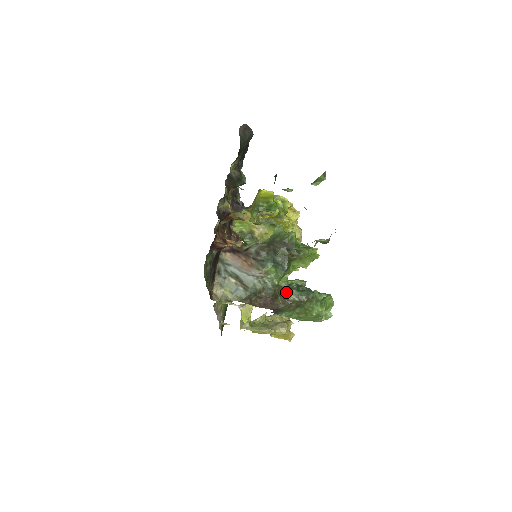
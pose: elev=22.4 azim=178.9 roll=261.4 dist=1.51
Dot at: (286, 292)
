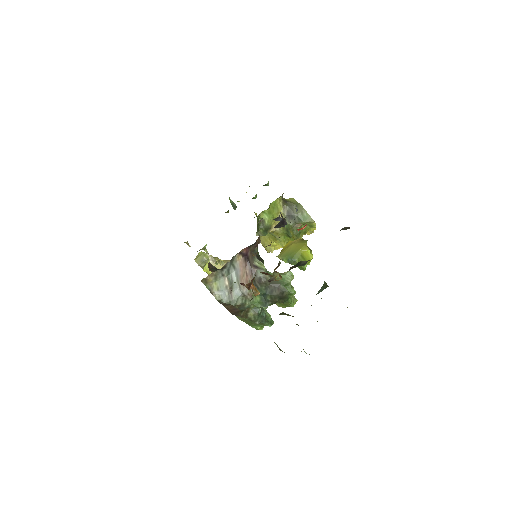
Dot at: (251, 310)
